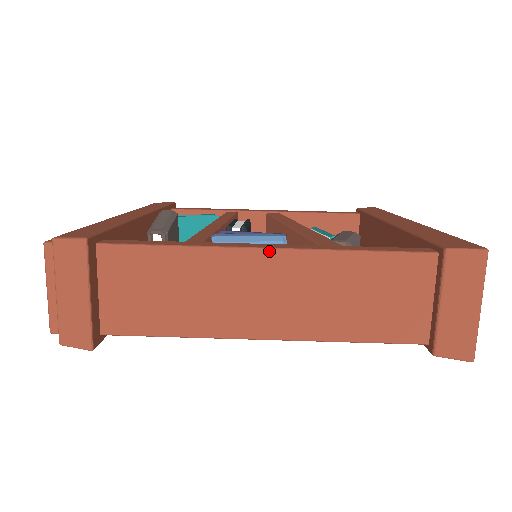
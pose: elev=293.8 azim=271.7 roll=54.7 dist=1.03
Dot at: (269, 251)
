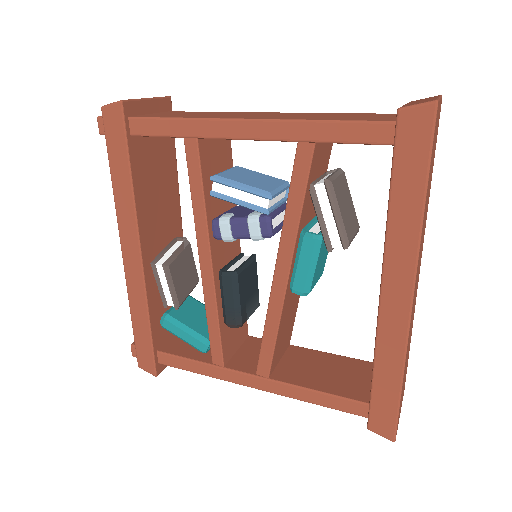
Dot at: occluded
